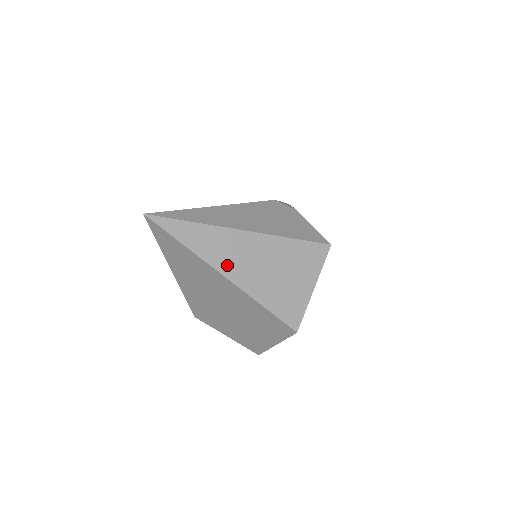
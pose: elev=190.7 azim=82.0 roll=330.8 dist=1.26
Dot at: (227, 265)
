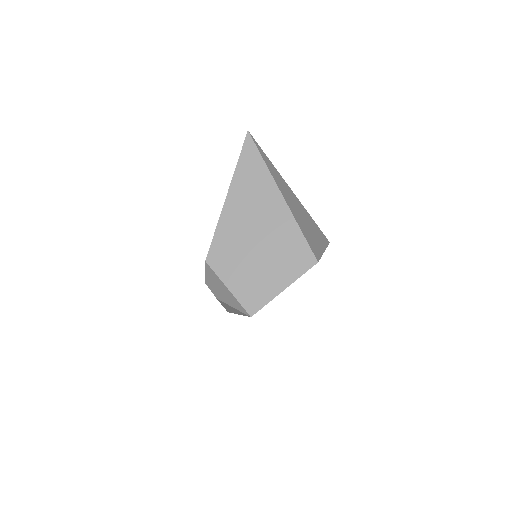
Dot at: (283, 192)
